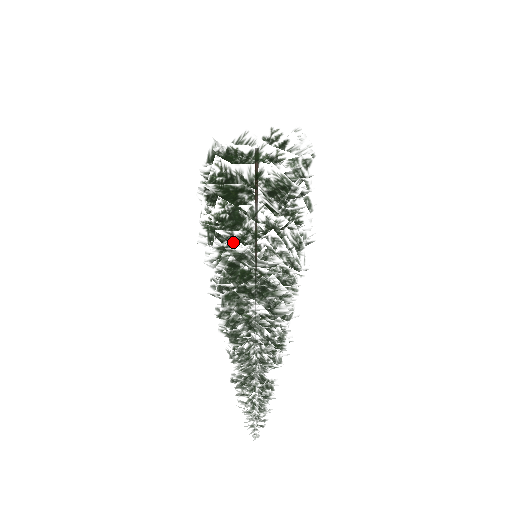
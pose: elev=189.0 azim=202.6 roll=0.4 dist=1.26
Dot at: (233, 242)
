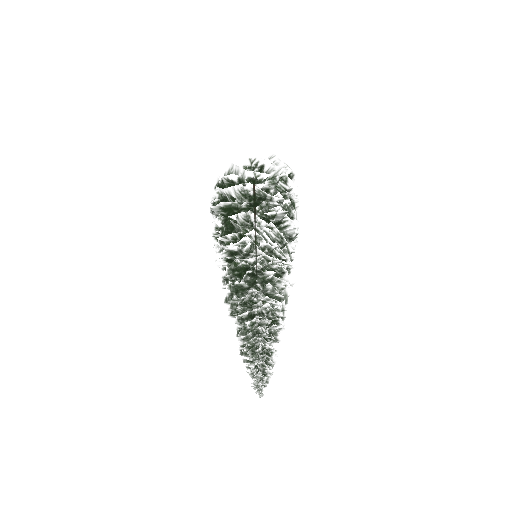
Dot at: (228, 244)
